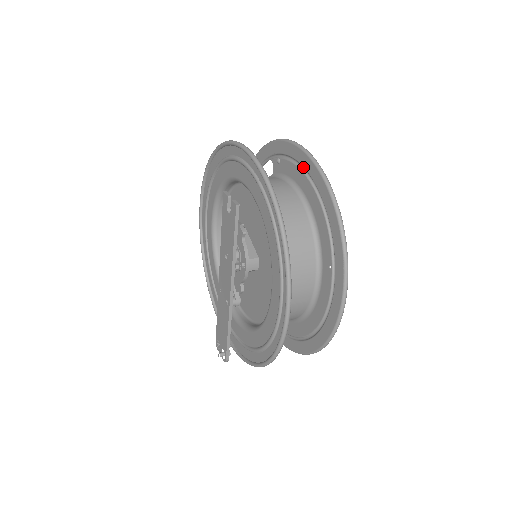
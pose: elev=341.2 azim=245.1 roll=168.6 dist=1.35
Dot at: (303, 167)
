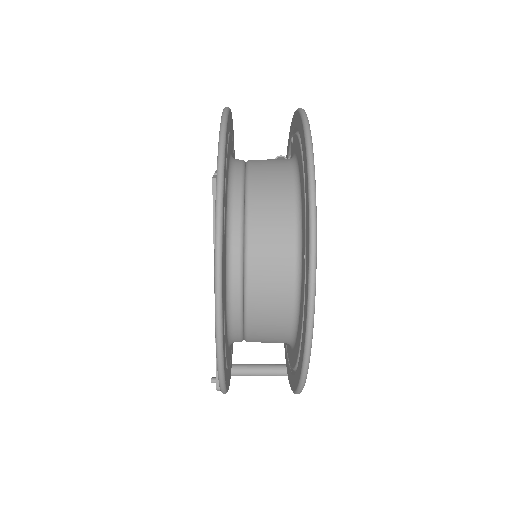
Dot at: occluded
